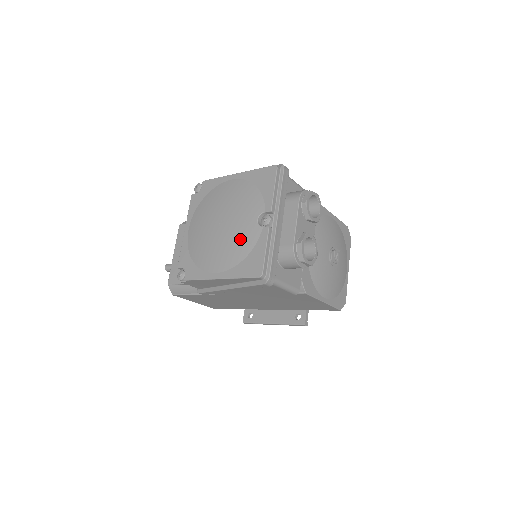
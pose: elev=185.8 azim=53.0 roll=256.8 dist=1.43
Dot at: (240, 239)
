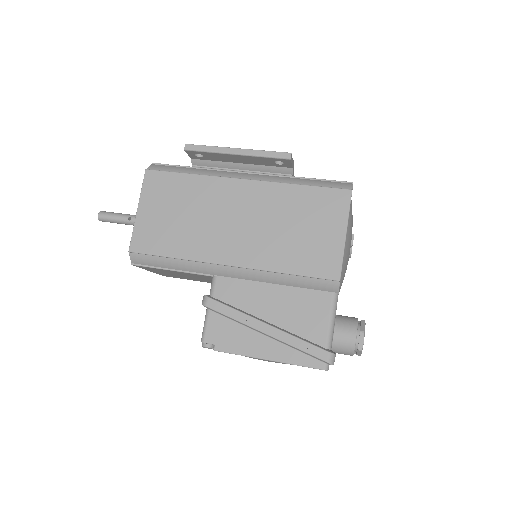
Dot at: occluded
